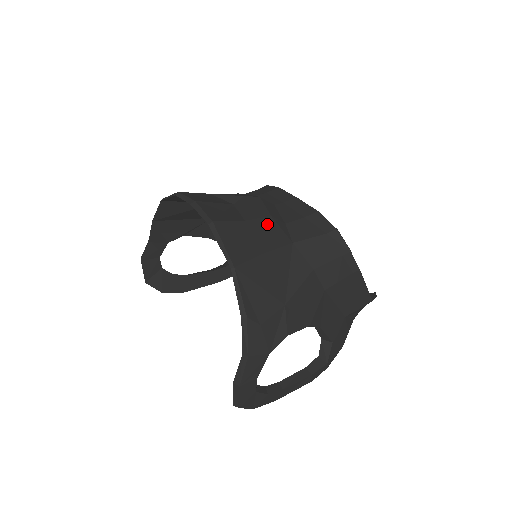
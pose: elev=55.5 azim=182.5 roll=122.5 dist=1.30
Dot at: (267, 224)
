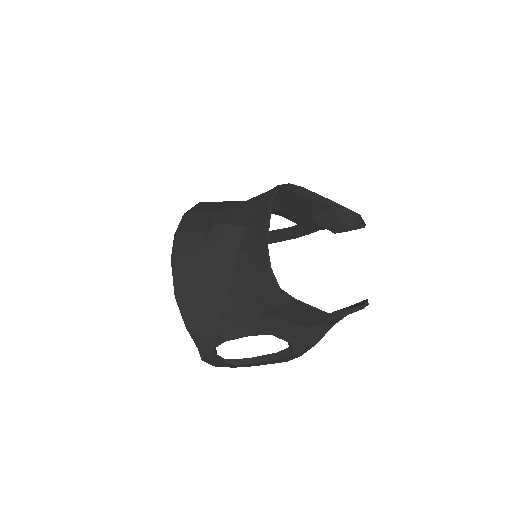
Dot at: (216, 257)
